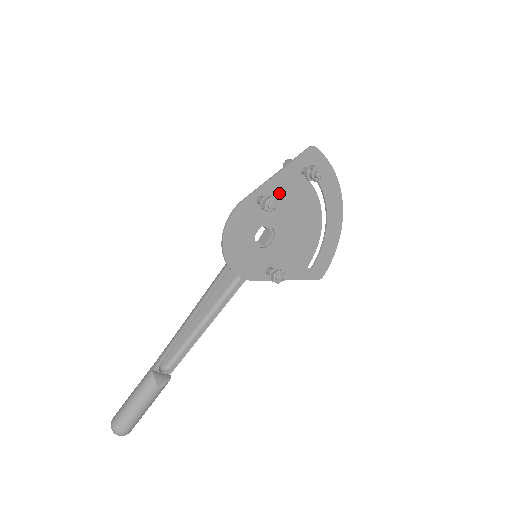
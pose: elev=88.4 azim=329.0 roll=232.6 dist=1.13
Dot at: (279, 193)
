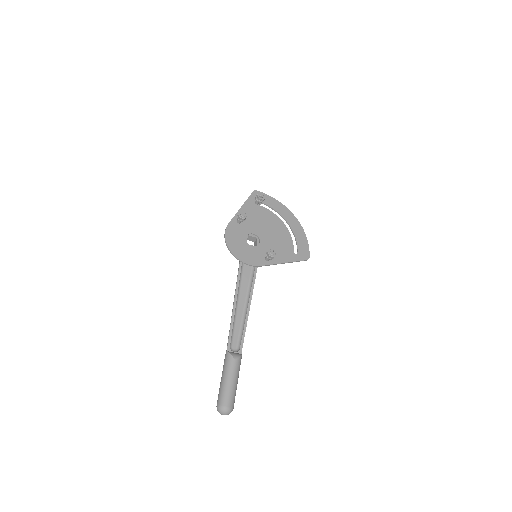
Dot at: (248, 216)
